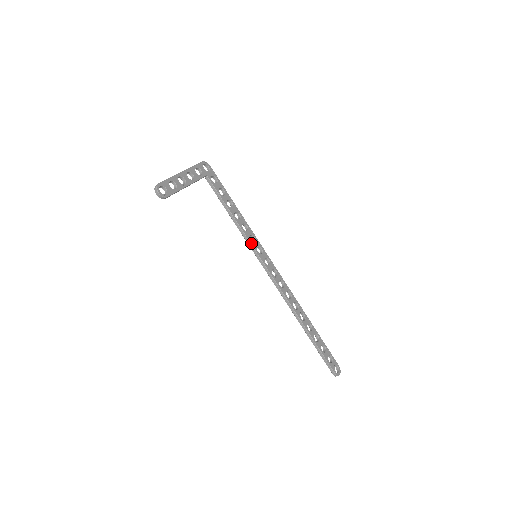
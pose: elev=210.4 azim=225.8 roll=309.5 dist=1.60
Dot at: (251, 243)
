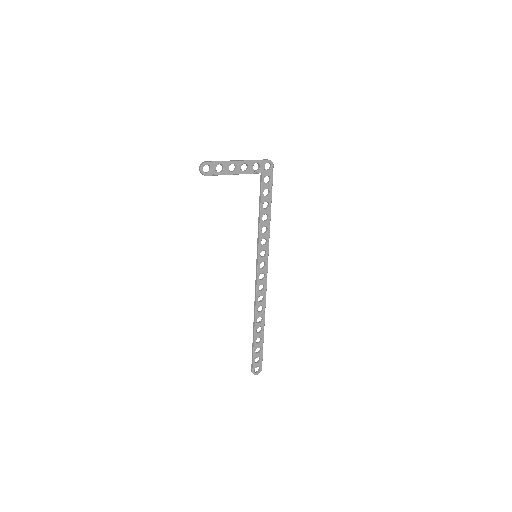
Dot at: (259, 245)
